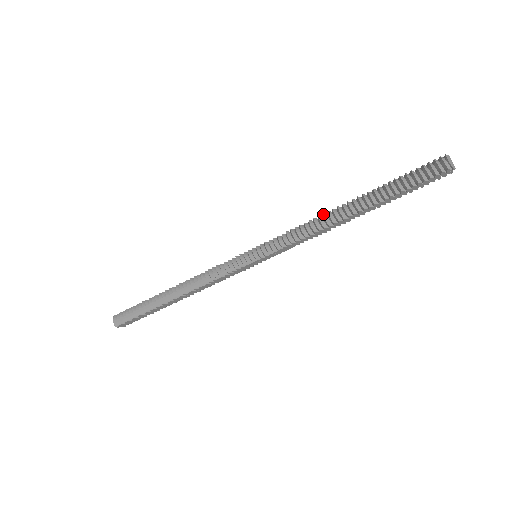
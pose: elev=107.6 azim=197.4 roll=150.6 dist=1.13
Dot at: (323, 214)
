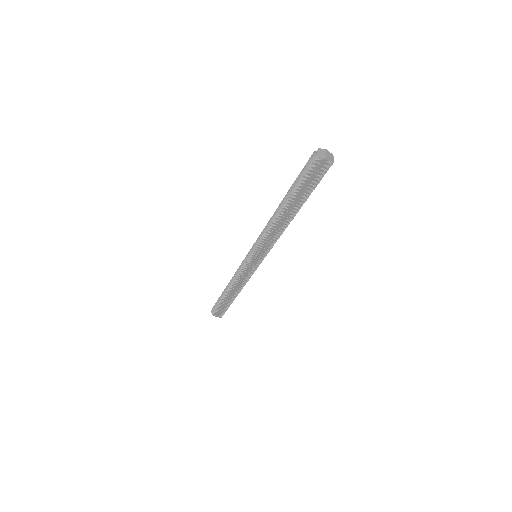
Dot at: (273, 215)
